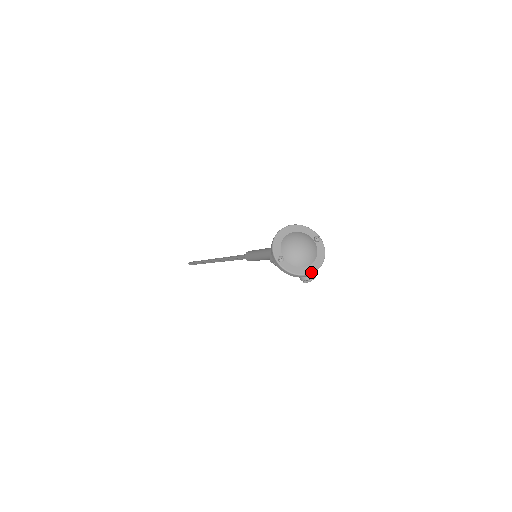
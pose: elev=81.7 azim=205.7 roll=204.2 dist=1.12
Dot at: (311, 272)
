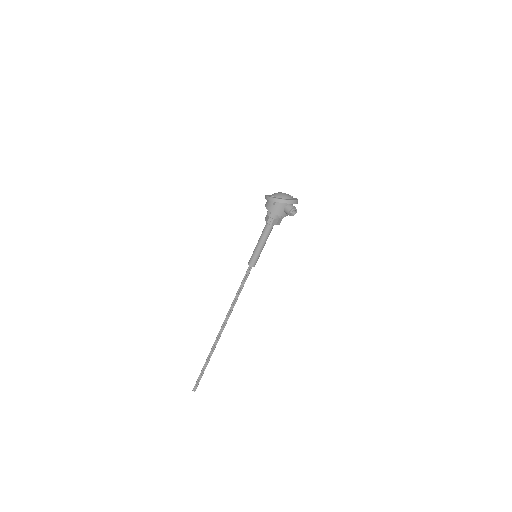
Dot at: (293, 200)
